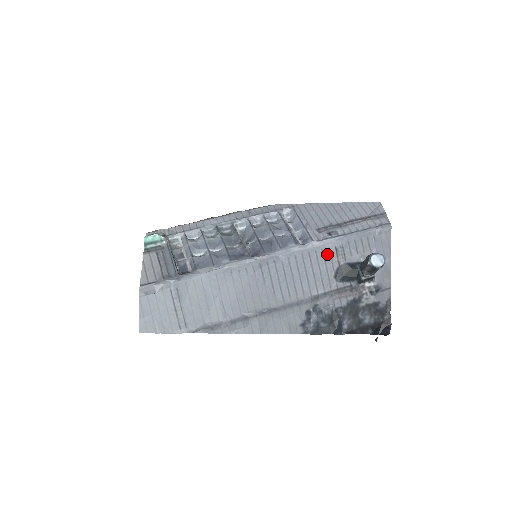
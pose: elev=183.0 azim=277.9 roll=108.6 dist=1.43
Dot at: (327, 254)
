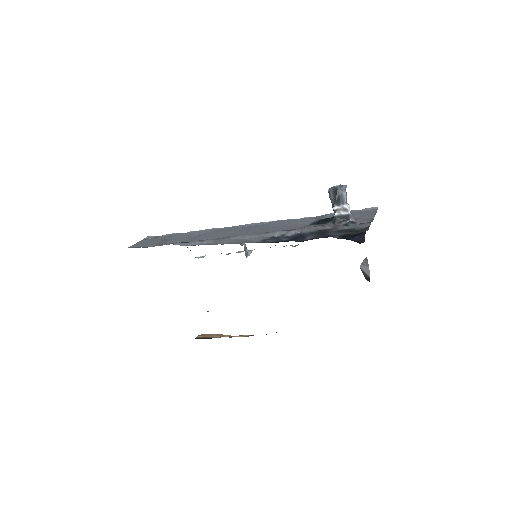
Dot at: (307, 220)
